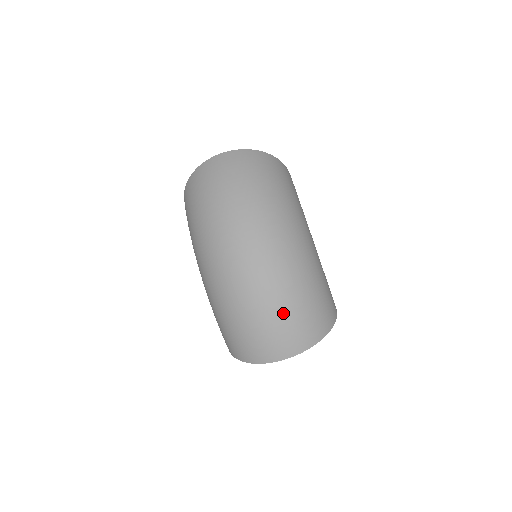
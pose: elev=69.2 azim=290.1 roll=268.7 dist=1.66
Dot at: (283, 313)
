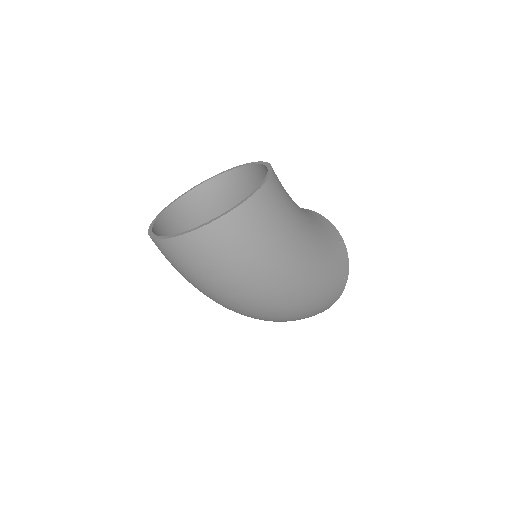
Dot at: (298, 319)
